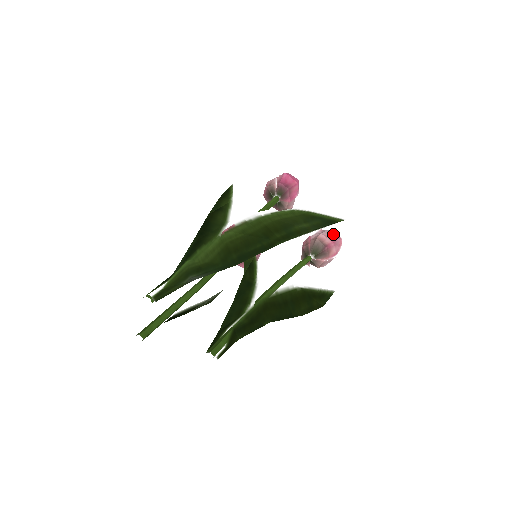
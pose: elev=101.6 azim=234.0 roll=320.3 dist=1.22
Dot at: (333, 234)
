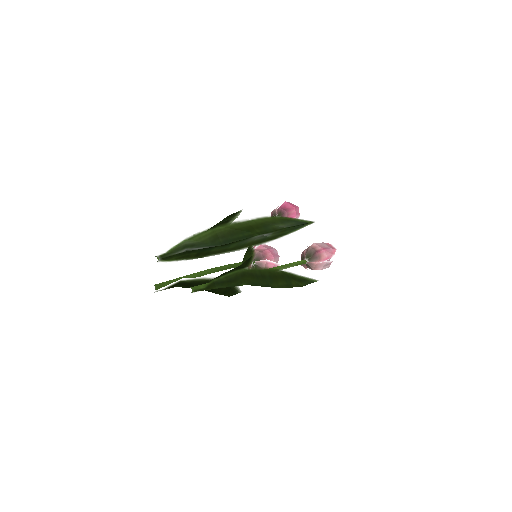
Dot at: (327, 245)
